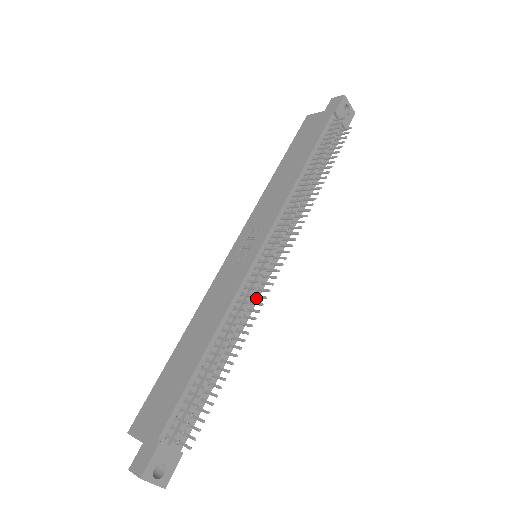
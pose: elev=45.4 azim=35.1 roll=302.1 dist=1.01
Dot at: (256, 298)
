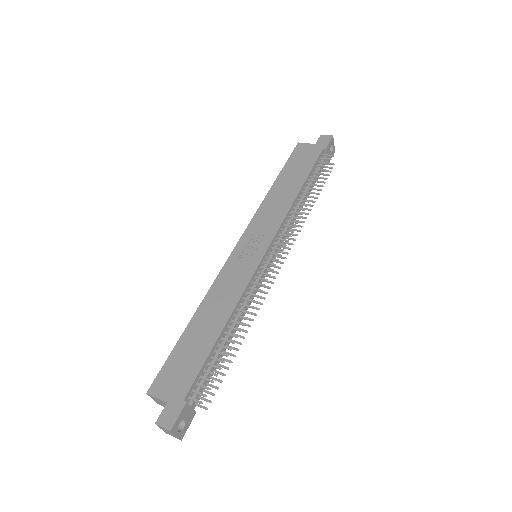
Dot at: (256, 292)
